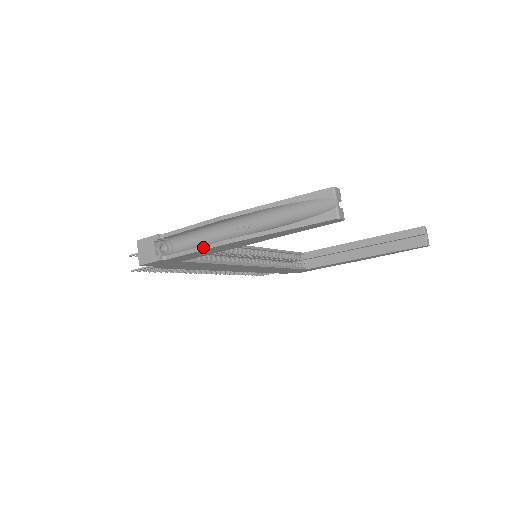
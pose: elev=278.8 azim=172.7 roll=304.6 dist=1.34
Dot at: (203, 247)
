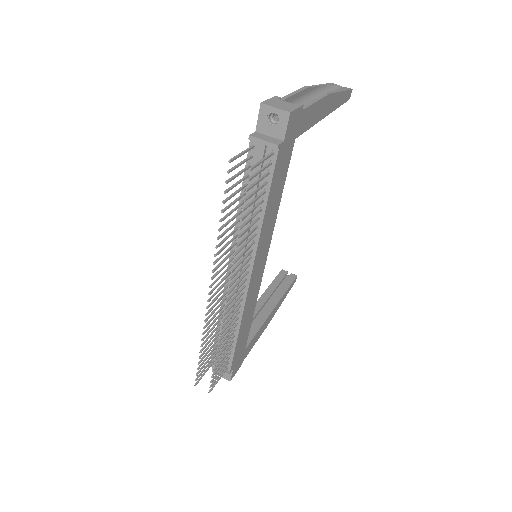
Dot at: (319, 97)
